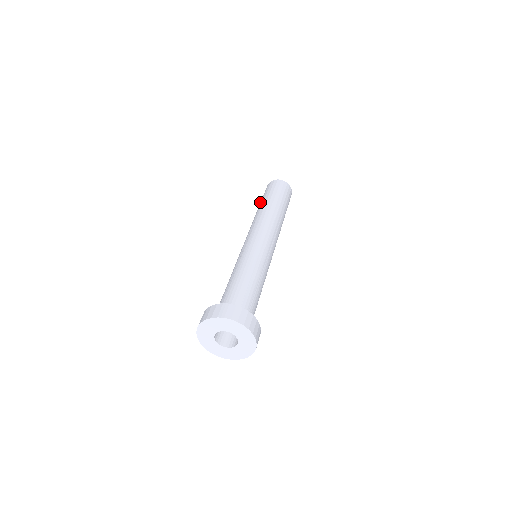
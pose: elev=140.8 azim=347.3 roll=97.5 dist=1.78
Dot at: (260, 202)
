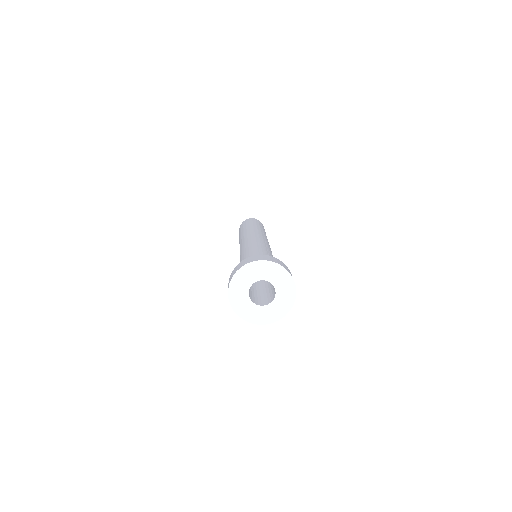
Dot at: occluded
